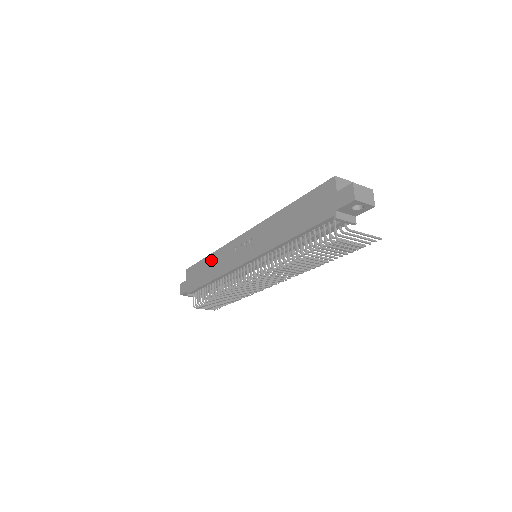
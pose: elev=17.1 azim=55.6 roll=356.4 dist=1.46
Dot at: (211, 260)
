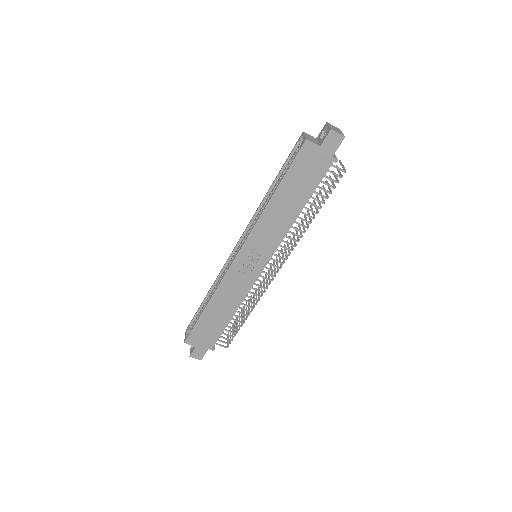
Dot at: (215, 306)
